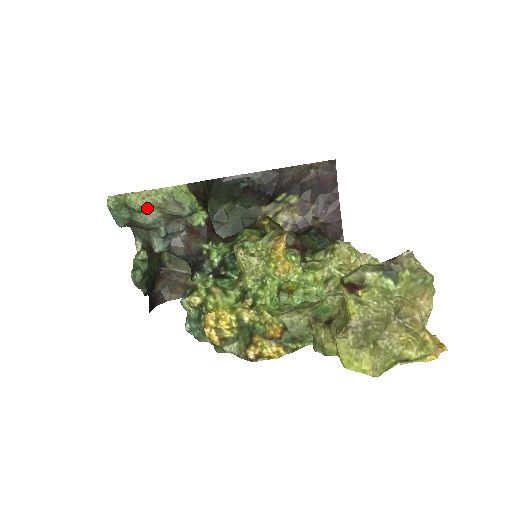
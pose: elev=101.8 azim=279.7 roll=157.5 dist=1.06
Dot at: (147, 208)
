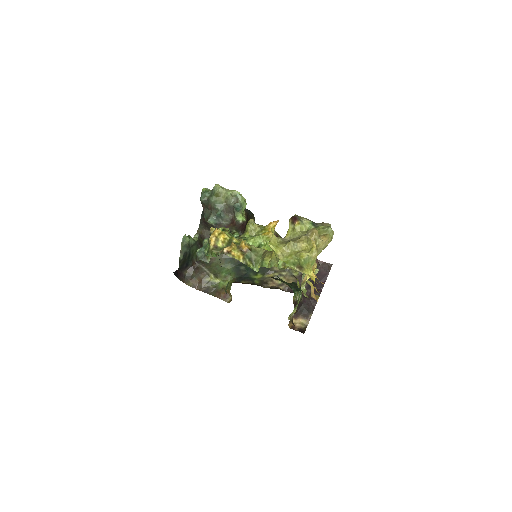
Dot at: (221, 195)
